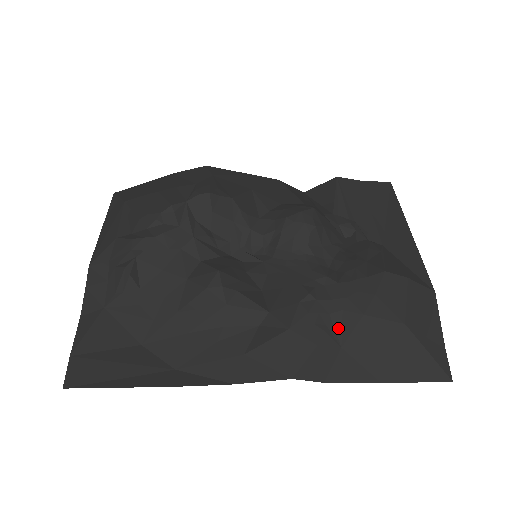
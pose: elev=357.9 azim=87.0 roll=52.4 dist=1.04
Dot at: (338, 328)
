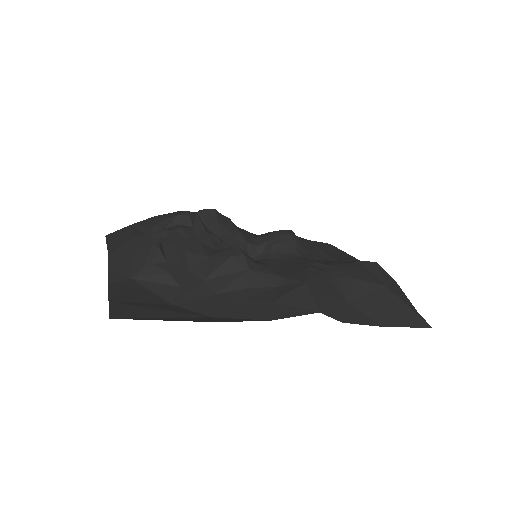
Dot at: (340, 289)
